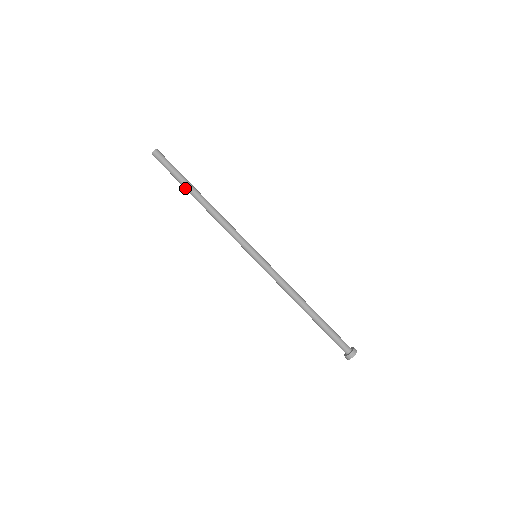
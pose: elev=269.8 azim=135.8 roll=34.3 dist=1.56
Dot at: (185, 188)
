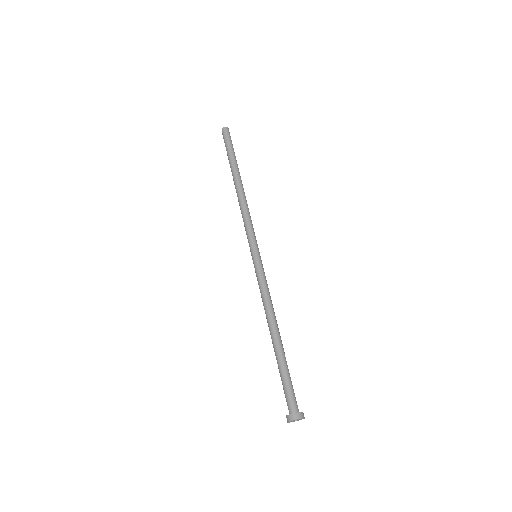
Dot at: (234, 165)
